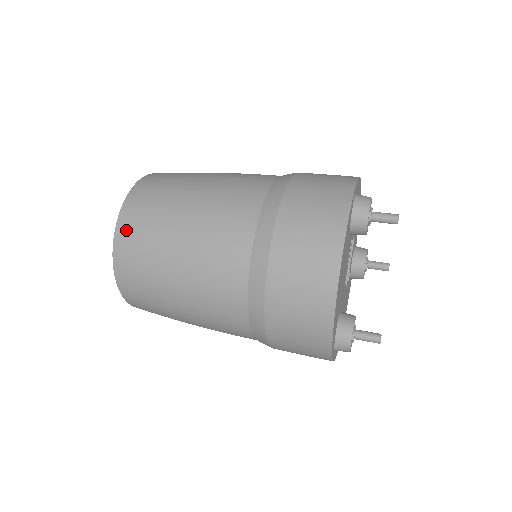
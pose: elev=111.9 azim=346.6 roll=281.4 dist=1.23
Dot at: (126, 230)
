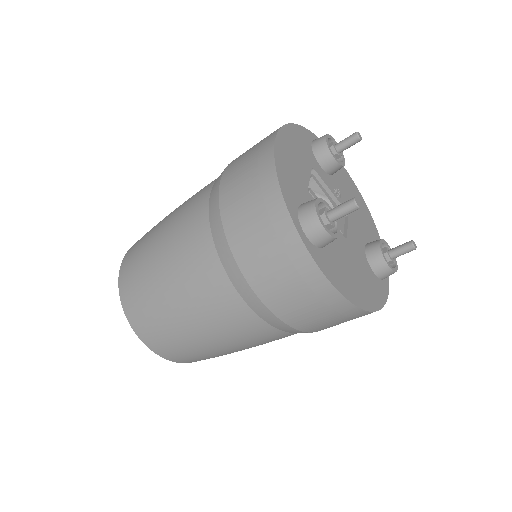
Dot at: (176, 358)
